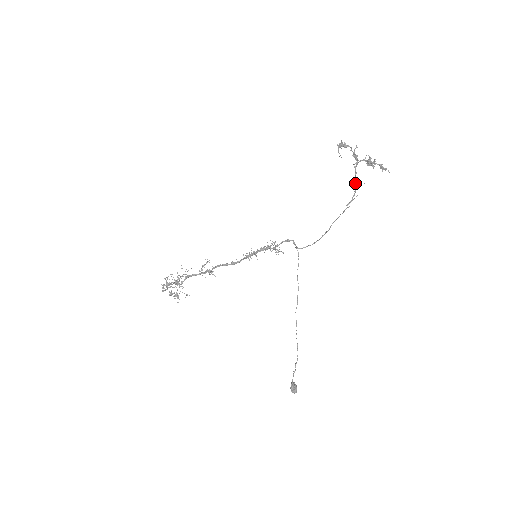
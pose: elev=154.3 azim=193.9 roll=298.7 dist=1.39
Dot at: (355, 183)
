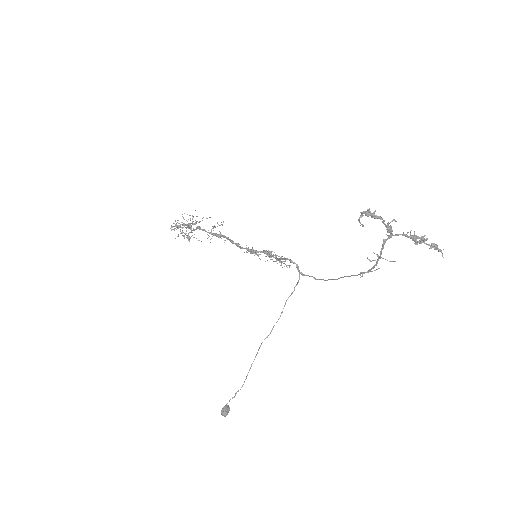
Dot at: (378, 257)
